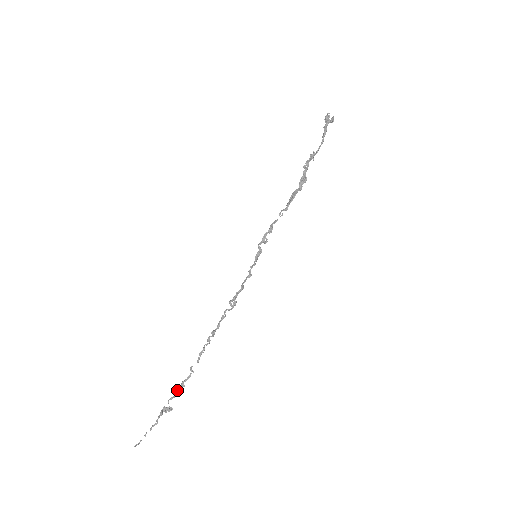
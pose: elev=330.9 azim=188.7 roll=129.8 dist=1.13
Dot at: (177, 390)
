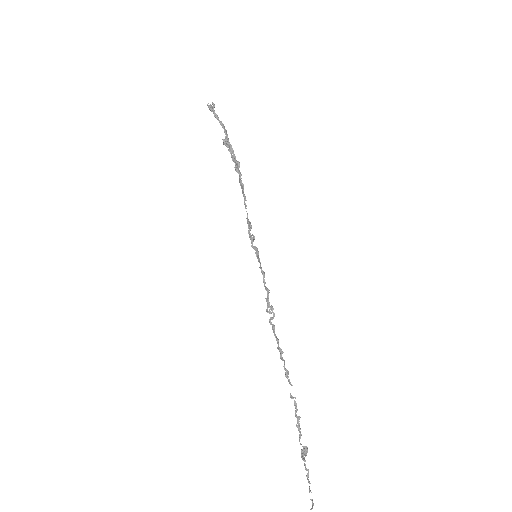
Dot at: (297, 426)
